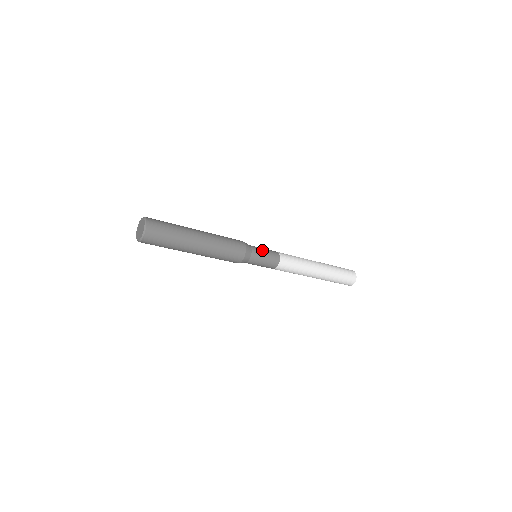
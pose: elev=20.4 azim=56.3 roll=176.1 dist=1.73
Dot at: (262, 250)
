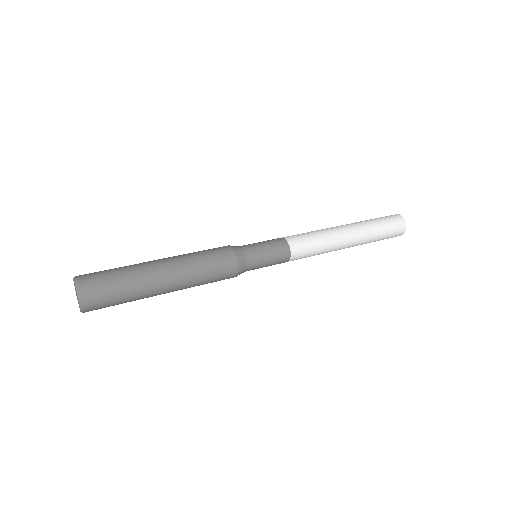
Dot at: (264, 265)
